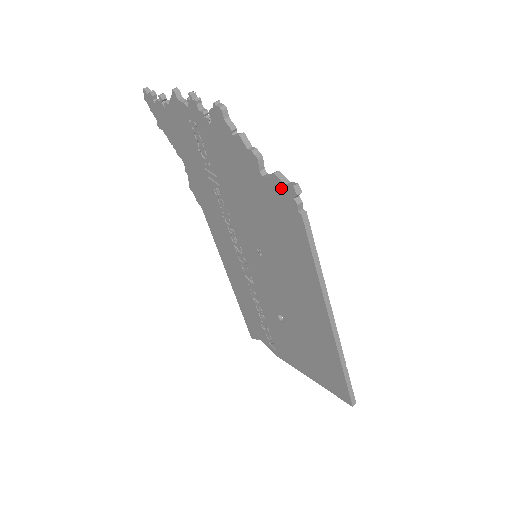
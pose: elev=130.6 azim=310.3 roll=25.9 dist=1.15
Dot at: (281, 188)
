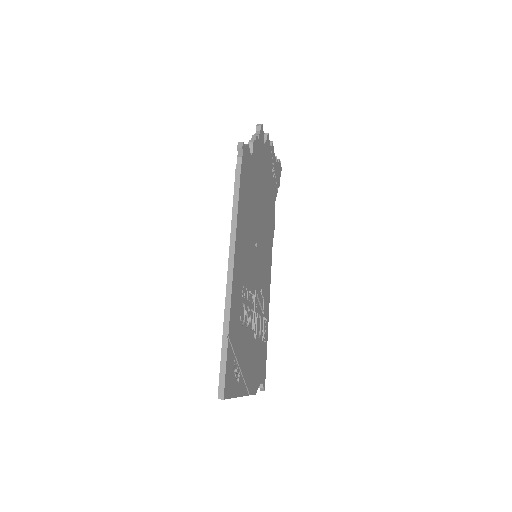
Dot at: occluded
